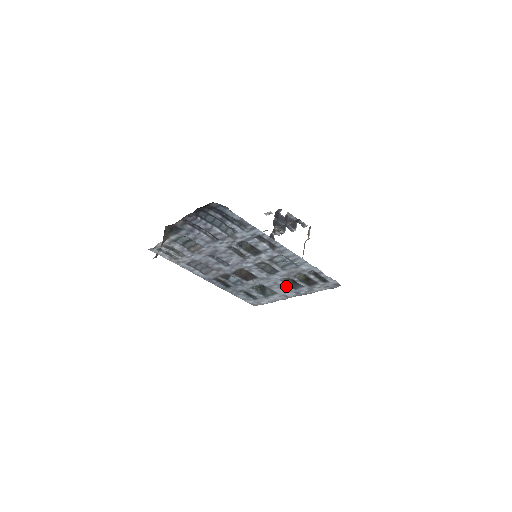
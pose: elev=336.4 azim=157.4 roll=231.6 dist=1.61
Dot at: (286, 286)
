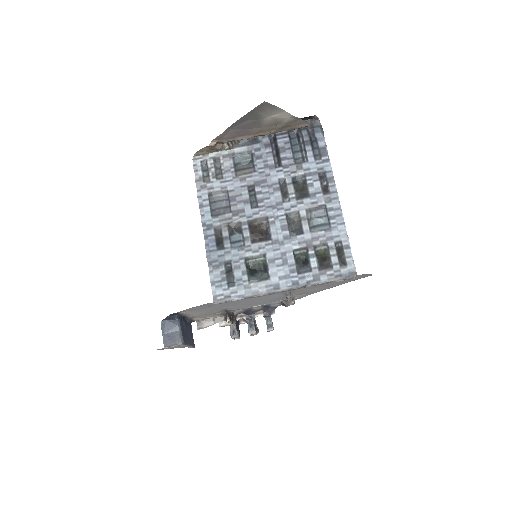
Dot at: (291, 265)
